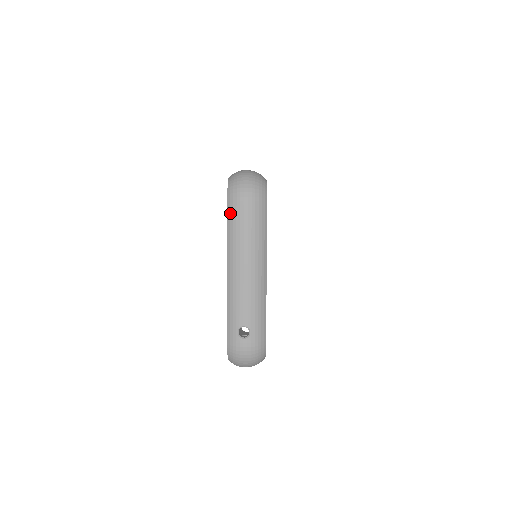
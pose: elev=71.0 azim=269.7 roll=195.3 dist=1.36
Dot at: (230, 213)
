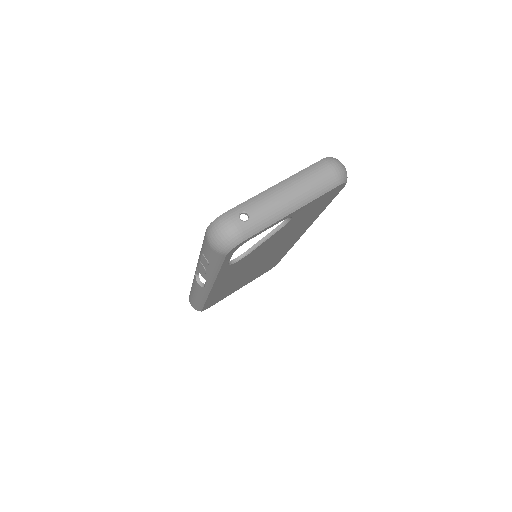
Dot at: (316, 165)
